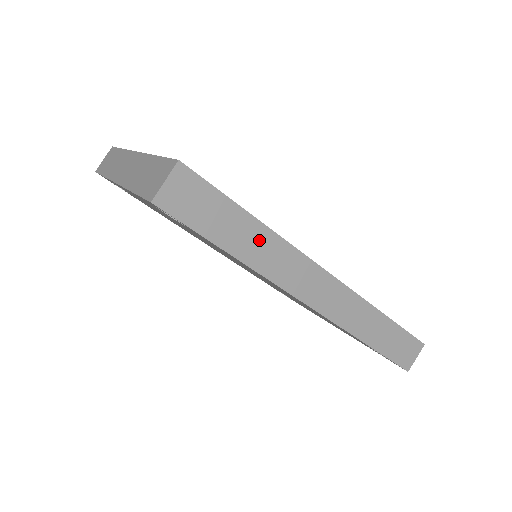
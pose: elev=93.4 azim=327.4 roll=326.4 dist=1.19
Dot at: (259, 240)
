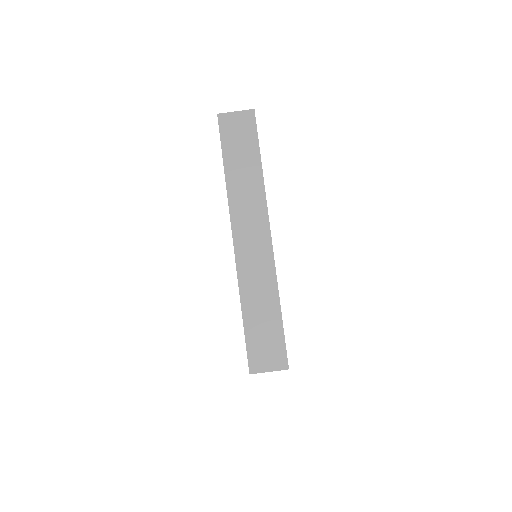
Dot at: occluded
